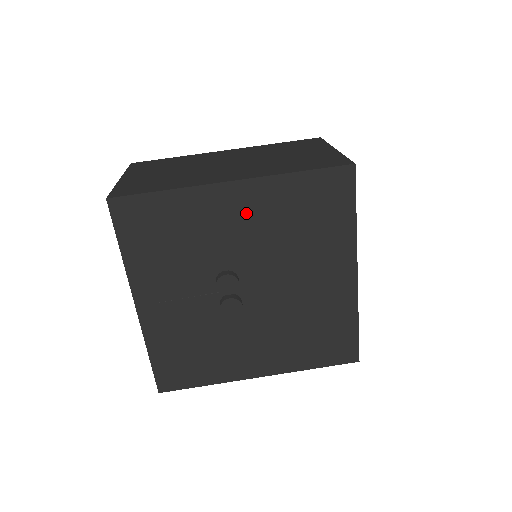
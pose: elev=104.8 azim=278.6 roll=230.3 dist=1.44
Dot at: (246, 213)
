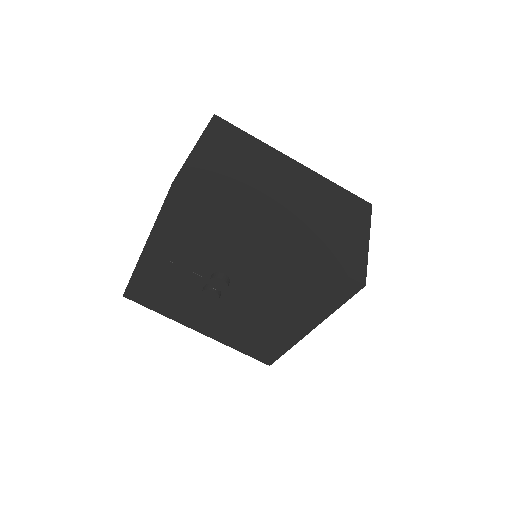
Dot at: (267, 258)
